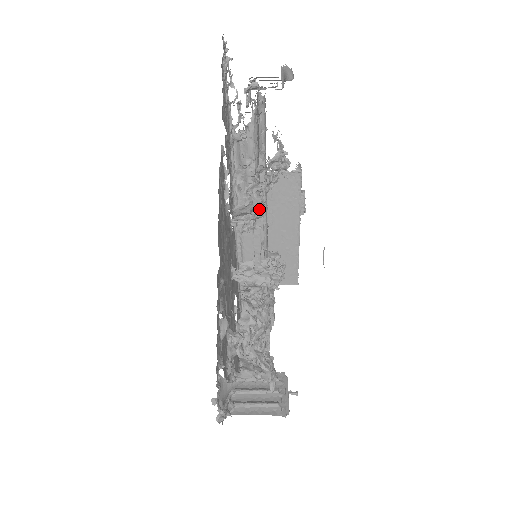
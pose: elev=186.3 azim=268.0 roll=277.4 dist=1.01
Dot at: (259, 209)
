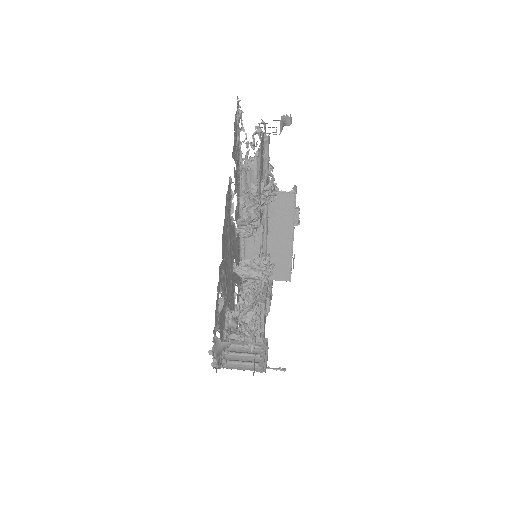
Dot at: (259, 220)
